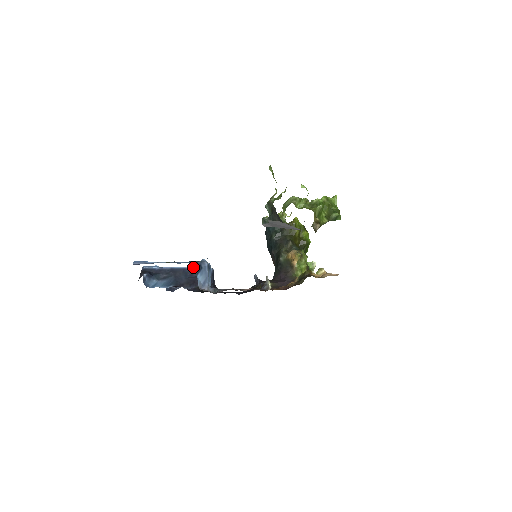
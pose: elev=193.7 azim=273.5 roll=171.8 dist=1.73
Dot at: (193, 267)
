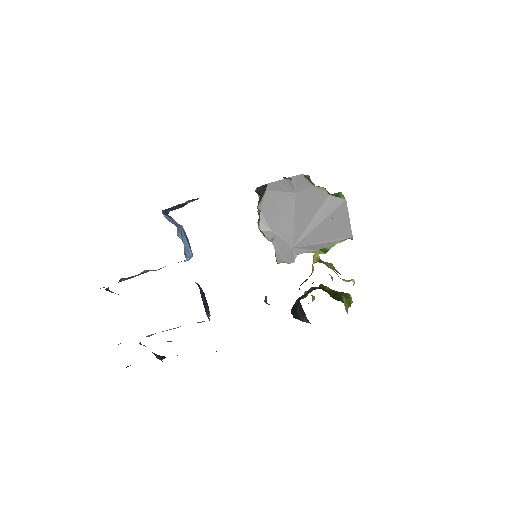
Dot at: occluded
